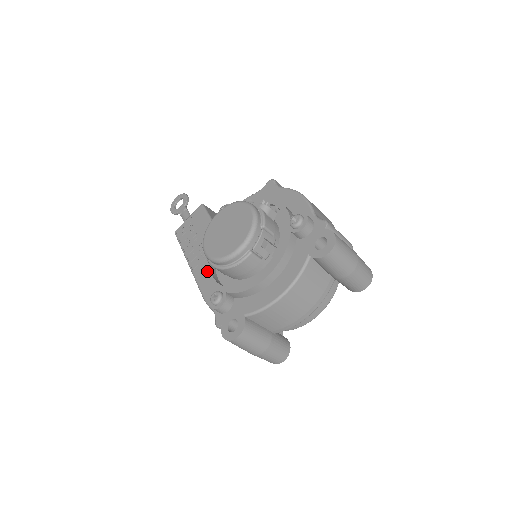
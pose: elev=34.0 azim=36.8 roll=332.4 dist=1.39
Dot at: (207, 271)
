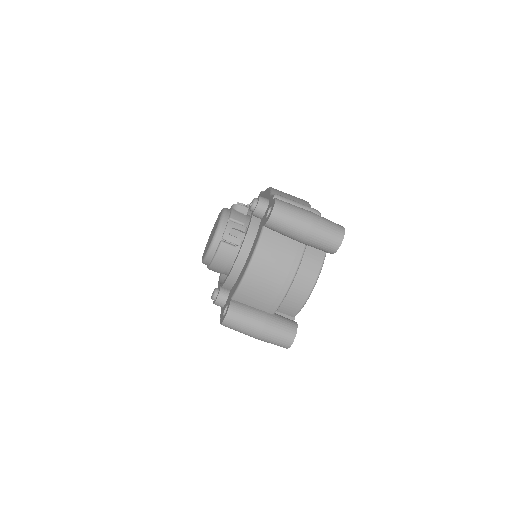
Dot at: occluded
